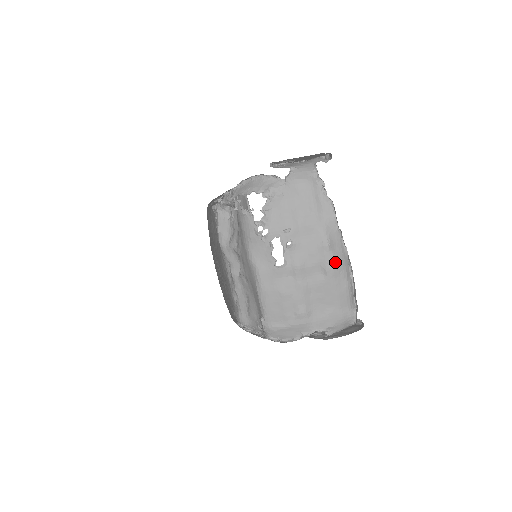
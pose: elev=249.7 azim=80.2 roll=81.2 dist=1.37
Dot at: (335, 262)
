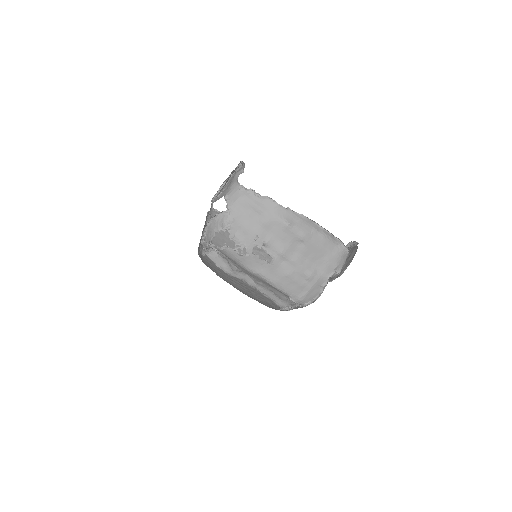
Dot at: (302, 230)
